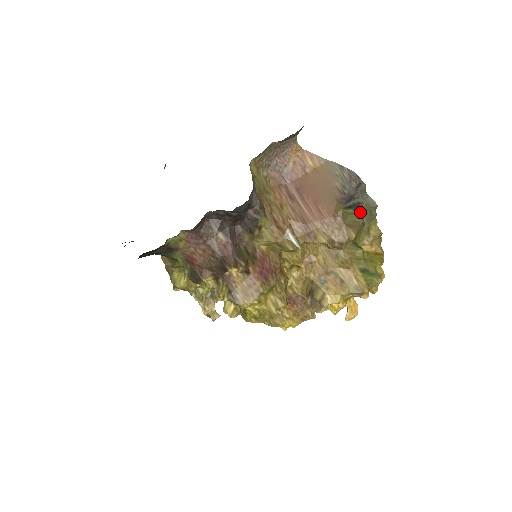
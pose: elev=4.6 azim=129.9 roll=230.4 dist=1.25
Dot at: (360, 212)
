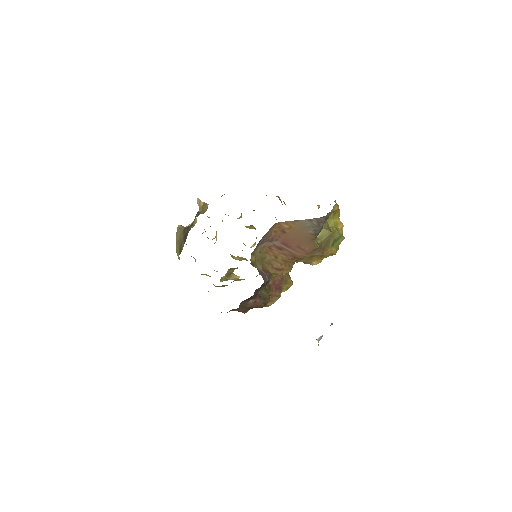
Dot at: (325, 222)
